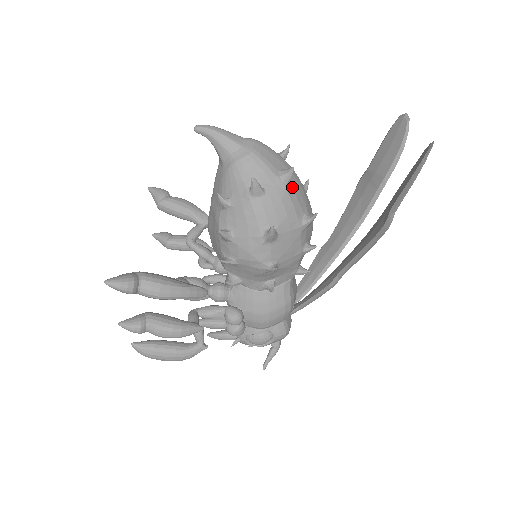
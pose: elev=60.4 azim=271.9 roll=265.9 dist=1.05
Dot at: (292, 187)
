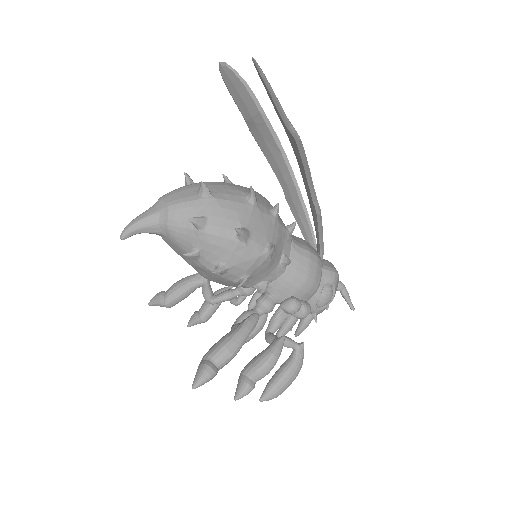
Dot at: (217, 192)
